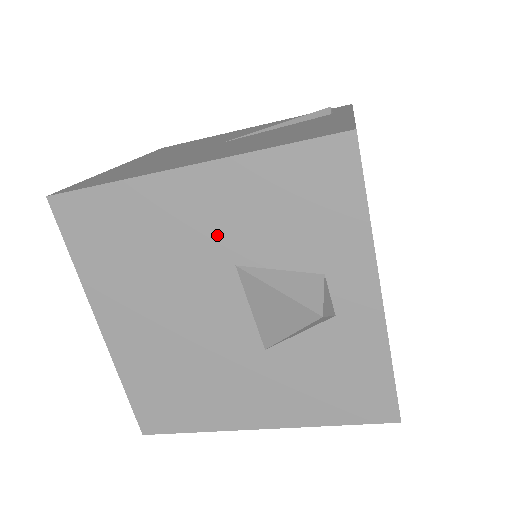
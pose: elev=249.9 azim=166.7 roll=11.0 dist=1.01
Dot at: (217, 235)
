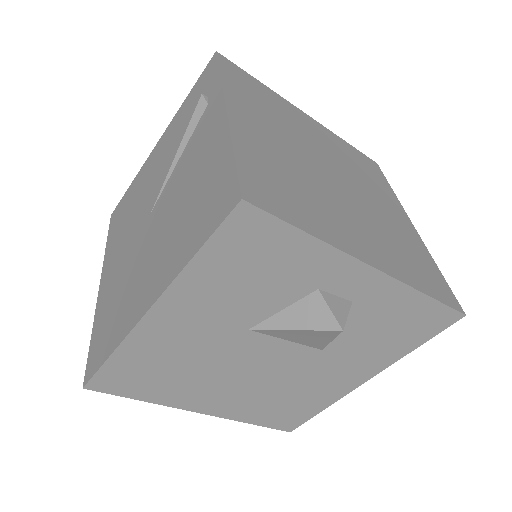
Dot at: (216, 326)
